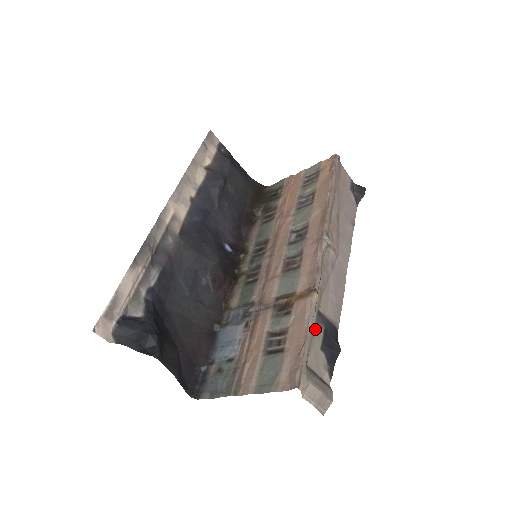
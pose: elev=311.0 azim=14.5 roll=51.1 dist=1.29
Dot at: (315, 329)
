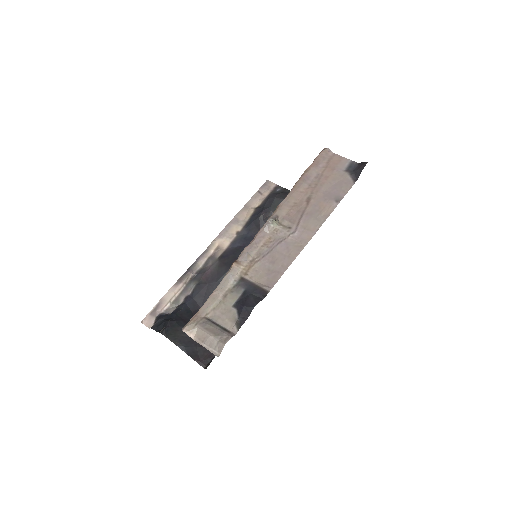
Dot at: (231, 291)
